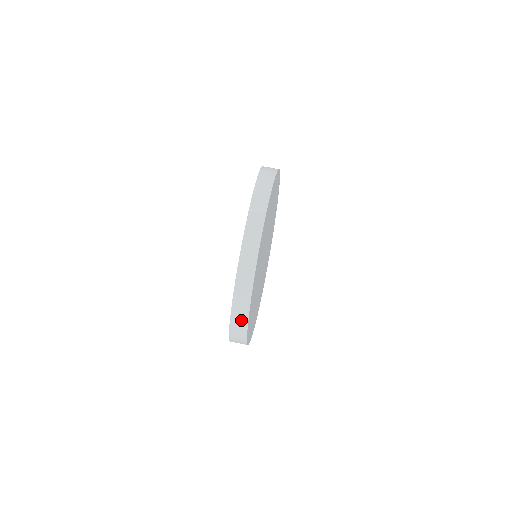
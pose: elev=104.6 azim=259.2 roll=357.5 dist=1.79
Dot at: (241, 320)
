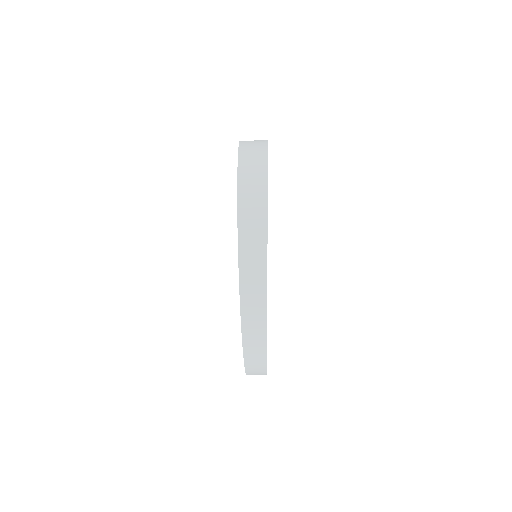
Dot at: occluded
